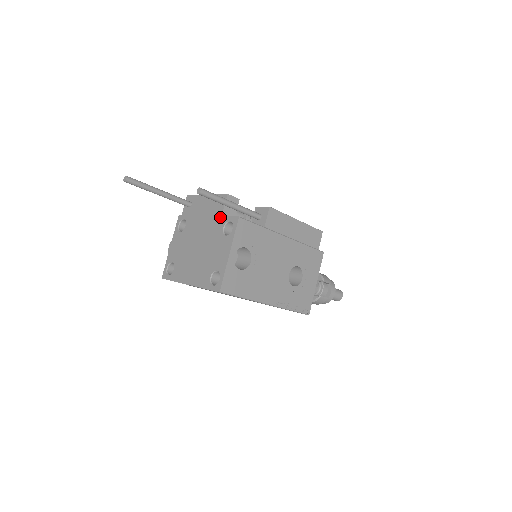
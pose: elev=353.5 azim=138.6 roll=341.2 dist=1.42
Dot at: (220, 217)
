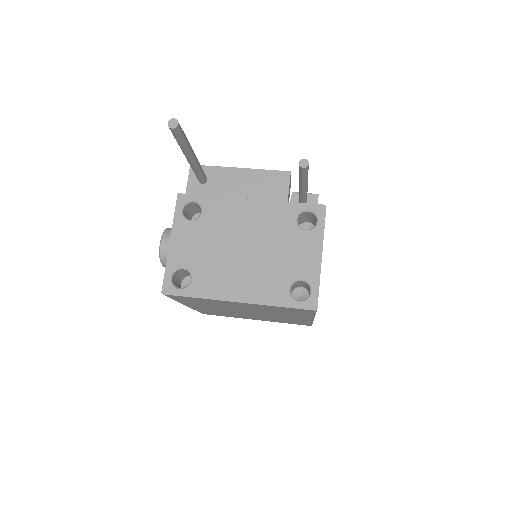
Dot at: (285, 203)
